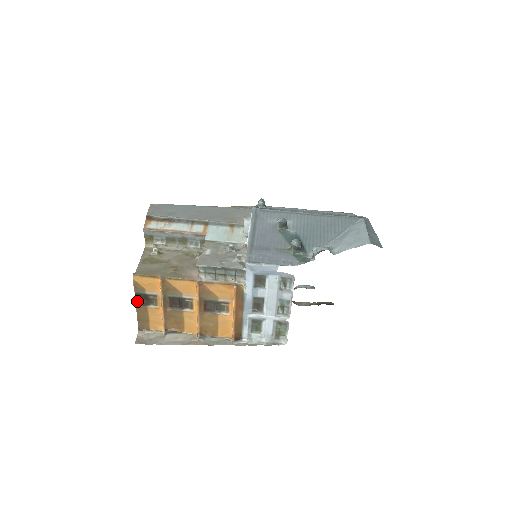
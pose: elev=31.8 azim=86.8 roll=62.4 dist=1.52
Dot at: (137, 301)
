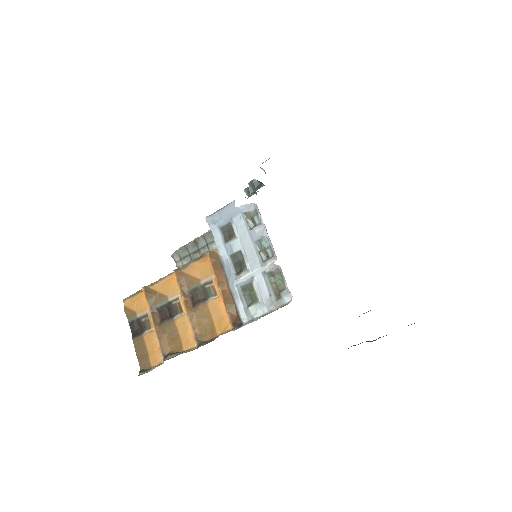
Dot at: (133, 333)
